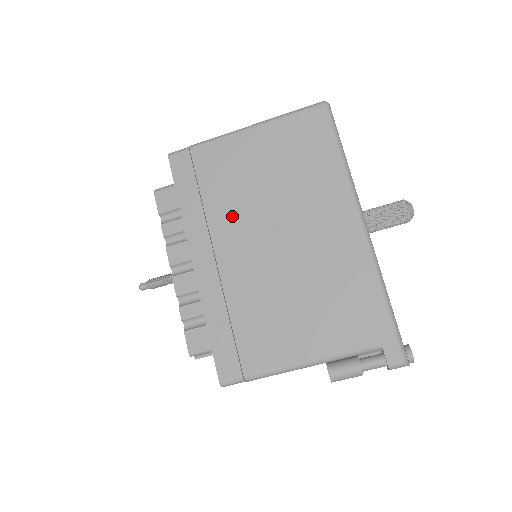
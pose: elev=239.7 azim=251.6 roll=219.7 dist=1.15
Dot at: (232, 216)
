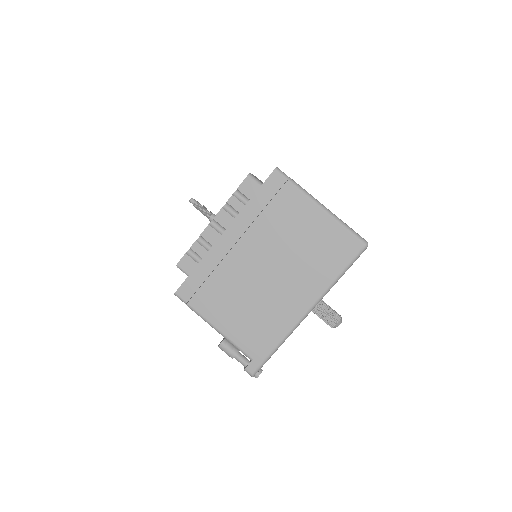
Dot at: (265, 237)
